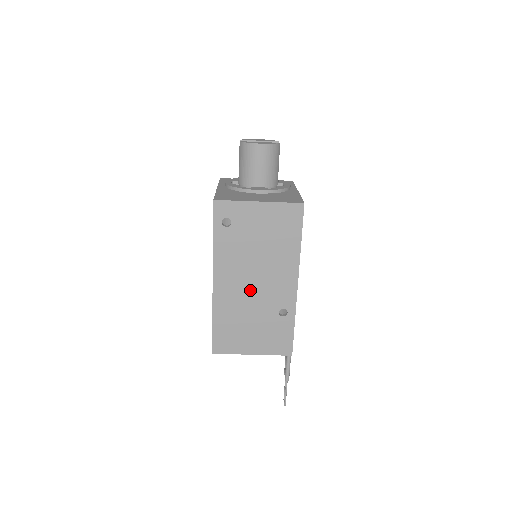
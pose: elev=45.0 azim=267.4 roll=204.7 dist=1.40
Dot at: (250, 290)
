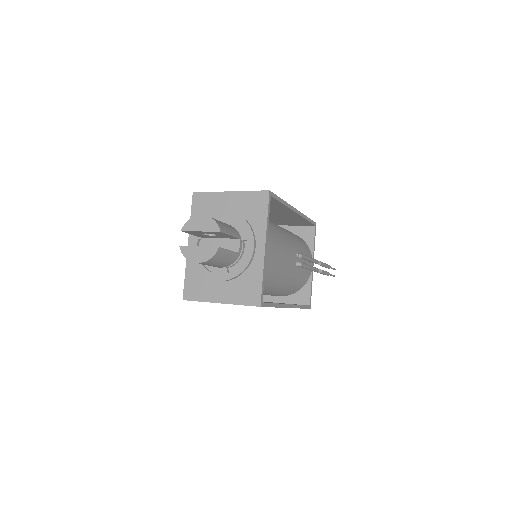
Dot at: occluded
